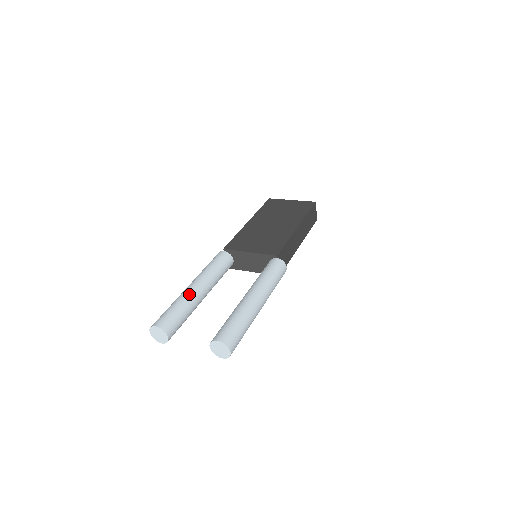
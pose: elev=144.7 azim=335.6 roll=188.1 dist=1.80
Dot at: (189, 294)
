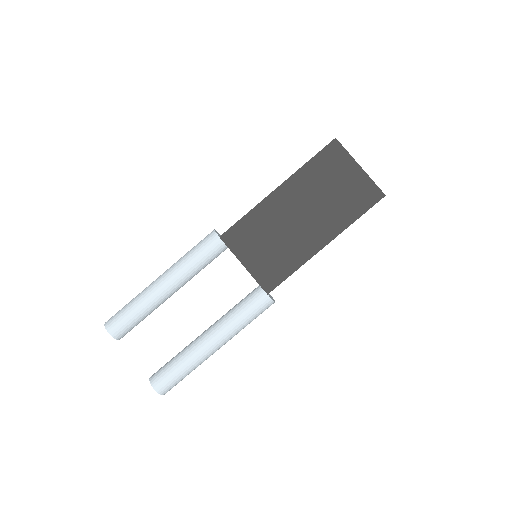
Dot at: (154, 299)
